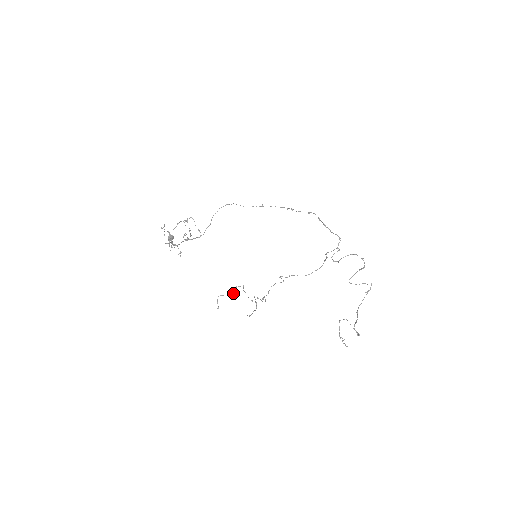
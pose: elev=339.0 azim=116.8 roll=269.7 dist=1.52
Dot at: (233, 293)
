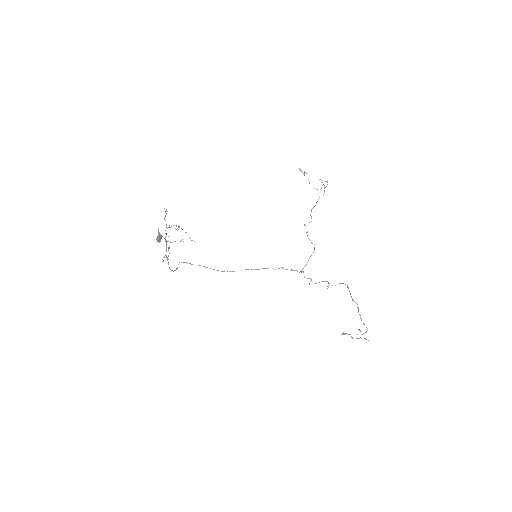
Dot at: occluded
